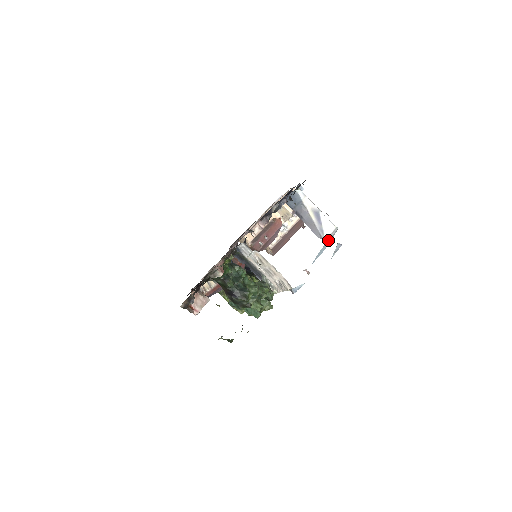
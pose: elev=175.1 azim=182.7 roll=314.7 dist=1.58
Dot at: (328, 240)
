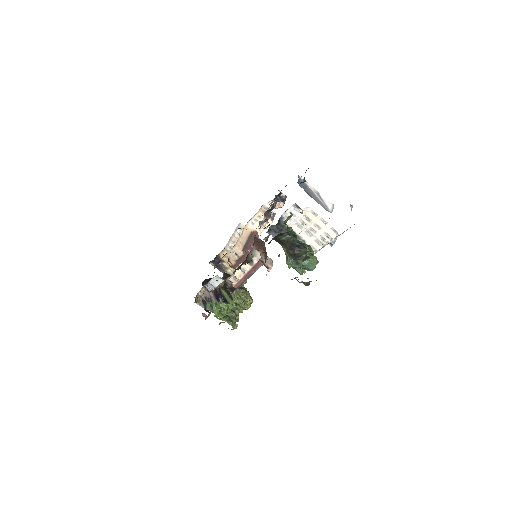
Dot at: occluded
